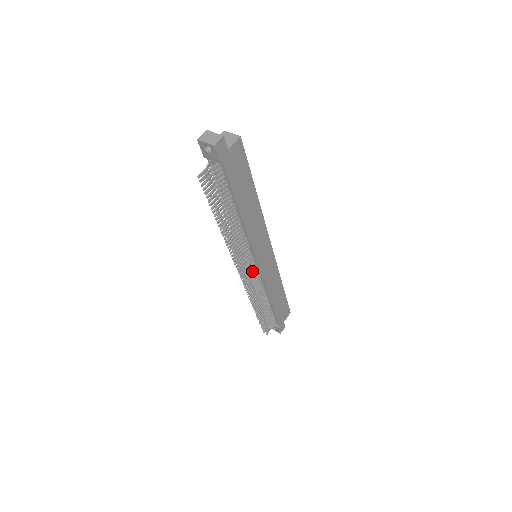
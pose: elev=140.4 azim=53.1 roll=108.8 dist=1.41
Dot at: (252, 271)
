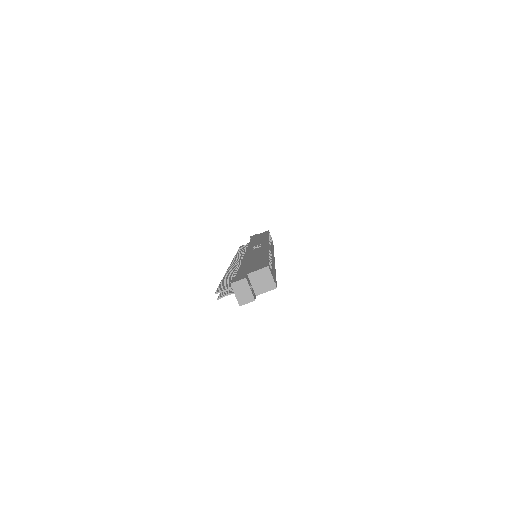
Dot at: occluded
